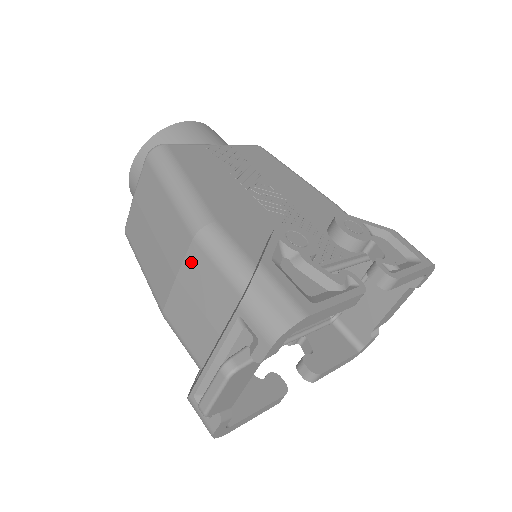
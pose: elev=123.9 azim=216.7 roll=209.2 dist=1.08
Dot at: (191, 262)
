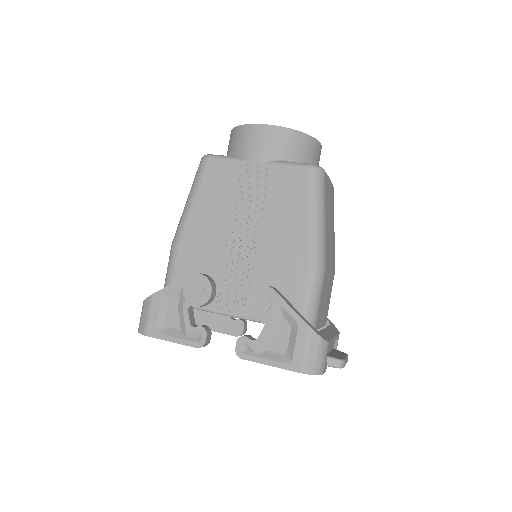
Dot at: occluded
